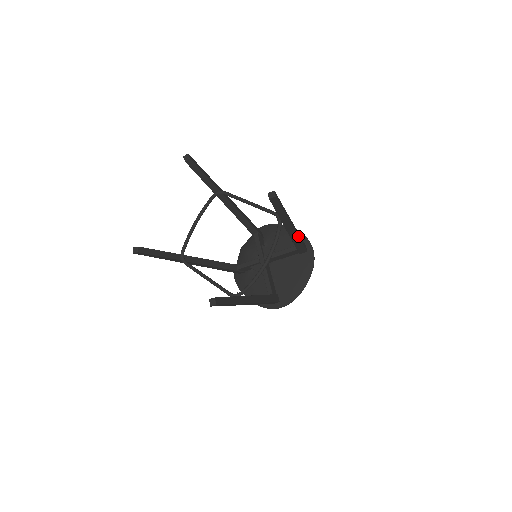
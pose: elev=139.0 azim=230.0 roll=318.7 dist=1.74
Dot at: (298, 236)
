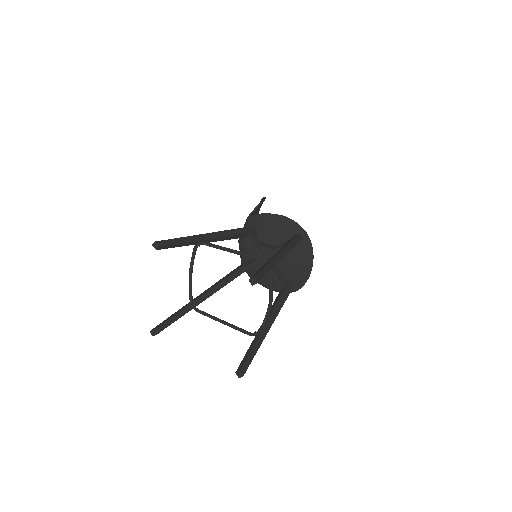
Dot at: (289, 251)
